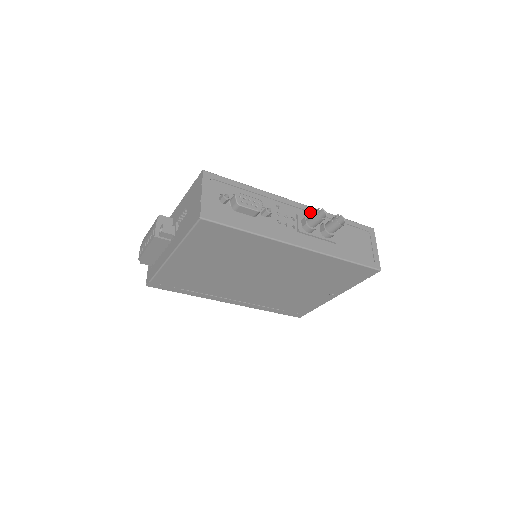
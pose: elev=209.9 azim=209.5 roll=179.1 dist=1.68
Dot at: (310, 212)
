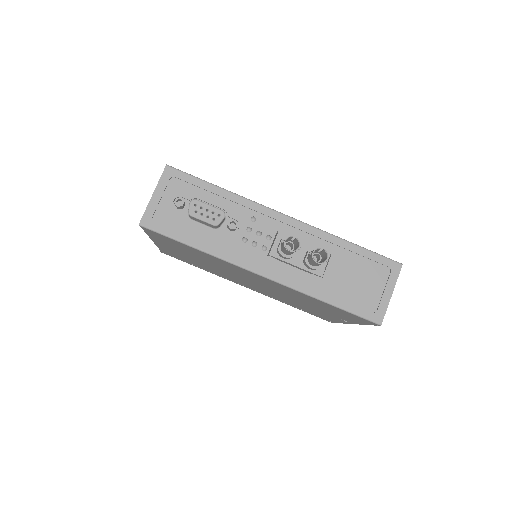
Dot at: (301, 230)
